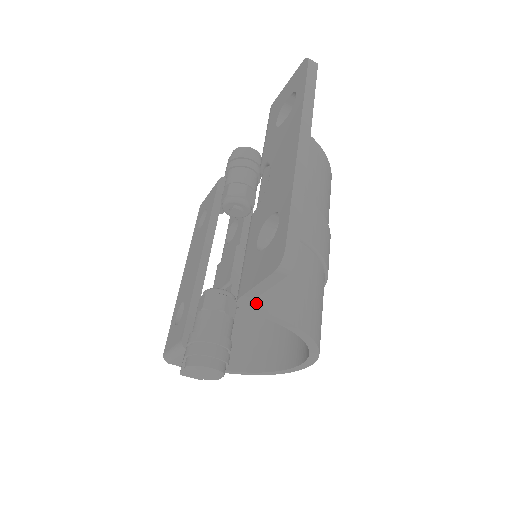
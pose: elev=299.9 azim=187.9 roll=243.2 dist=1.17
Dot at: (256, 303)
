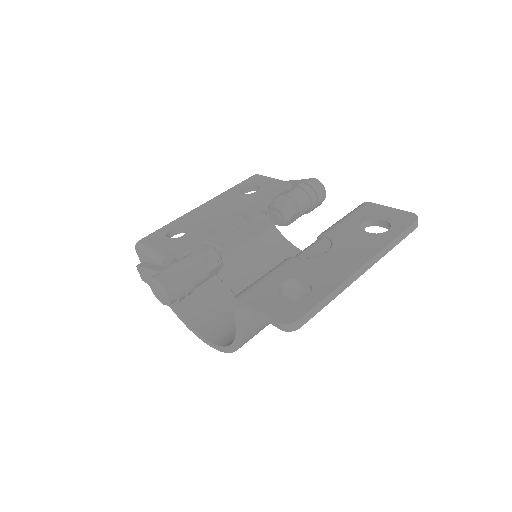
Dot at: (241, 307)
